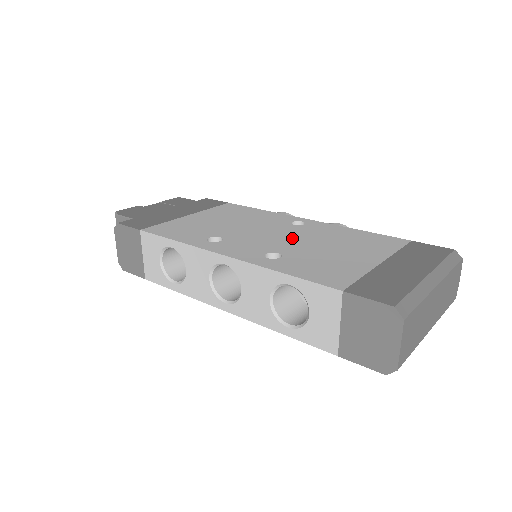
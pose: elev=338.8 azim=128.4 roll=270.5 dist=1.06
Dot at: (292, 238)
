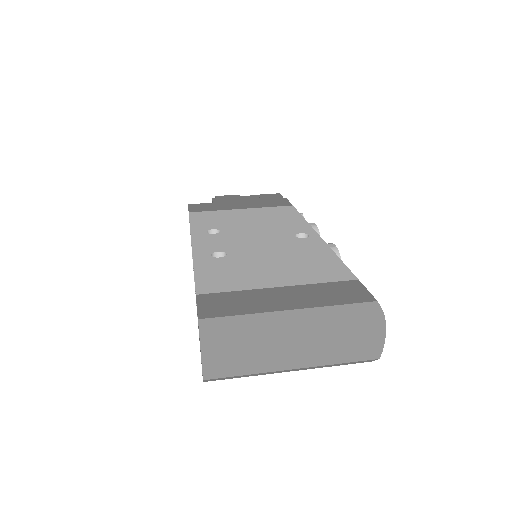
Dot at: (264, 246)
